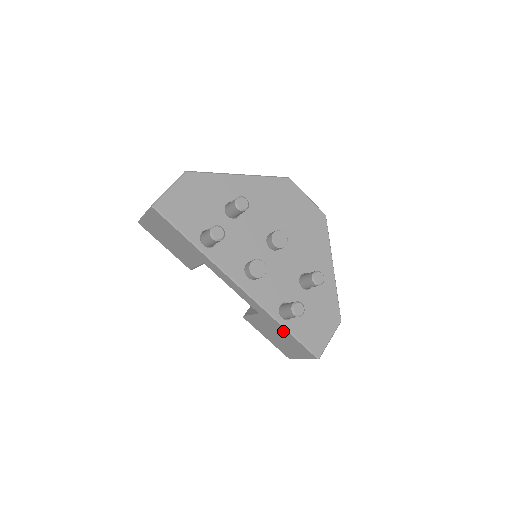
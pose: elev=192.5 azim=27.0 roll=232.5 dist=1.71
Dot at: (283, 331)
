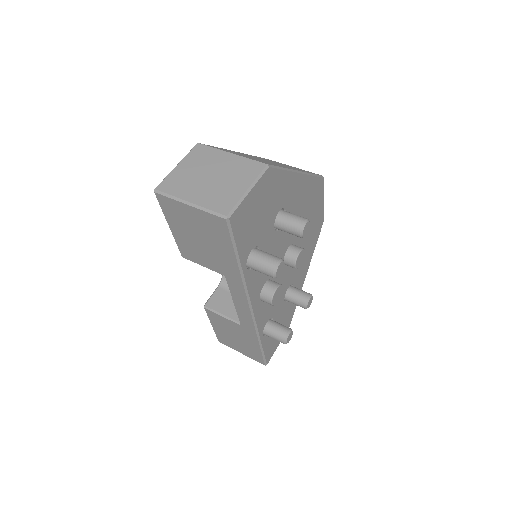
Dot at: (253, 342)
